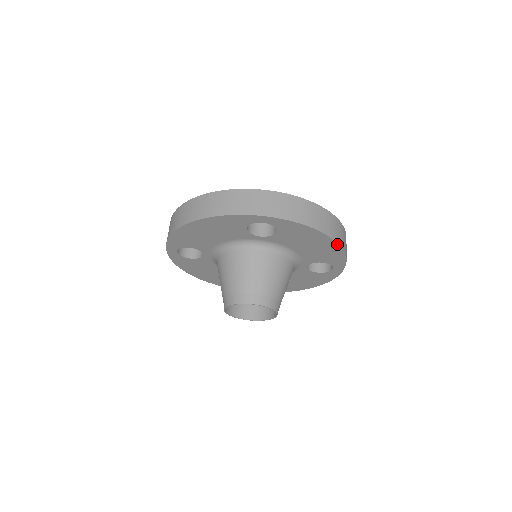
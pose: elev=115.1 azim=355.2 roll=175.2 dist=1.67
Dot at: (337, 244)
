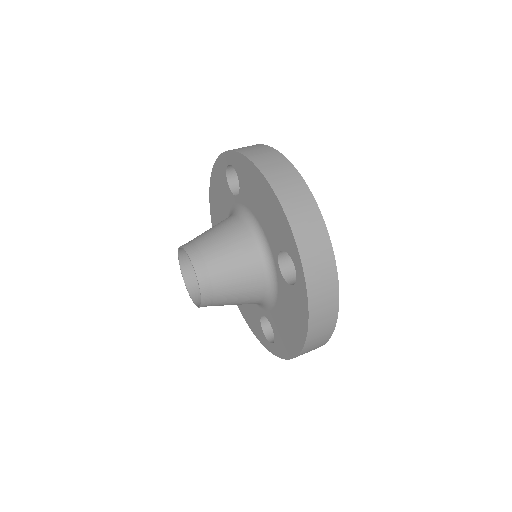
Dot at: (273, 192)
